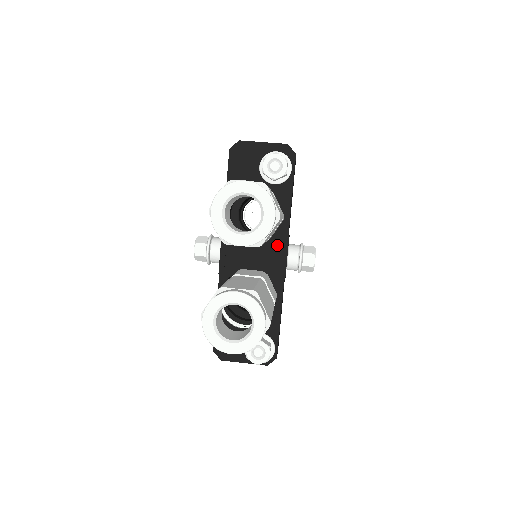
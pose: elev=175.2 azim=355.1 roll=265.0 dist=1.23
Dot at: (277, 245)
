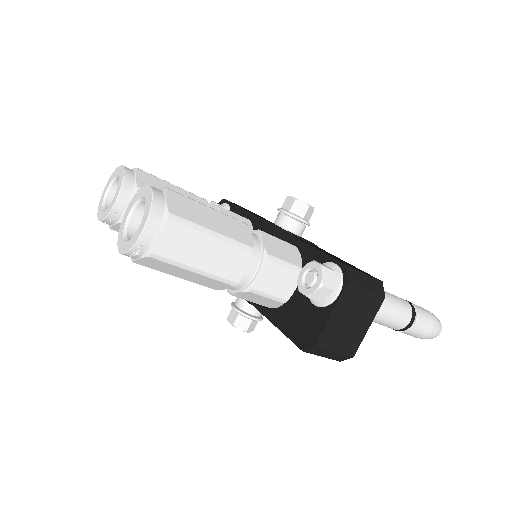
Dot at: occluded
